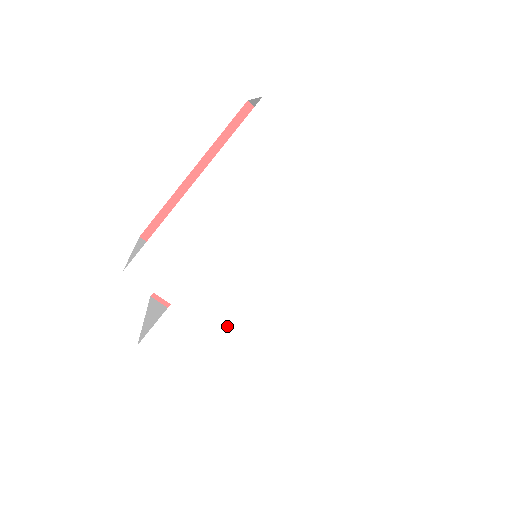
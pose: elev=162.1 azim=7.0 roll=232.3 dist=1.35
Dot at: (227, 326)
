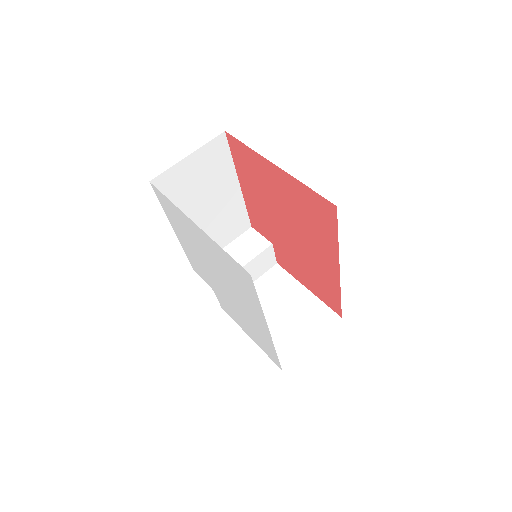
Dot at: (234, 309)
